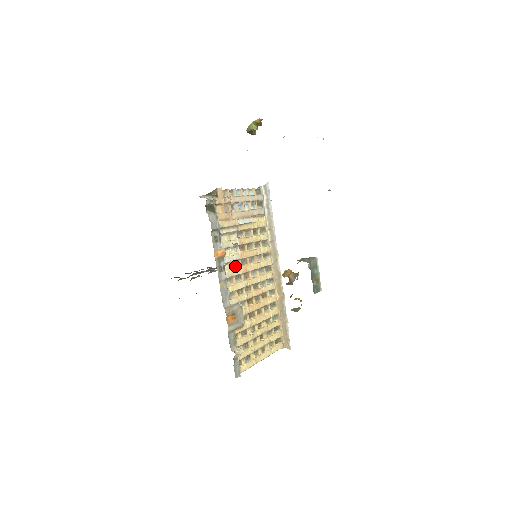
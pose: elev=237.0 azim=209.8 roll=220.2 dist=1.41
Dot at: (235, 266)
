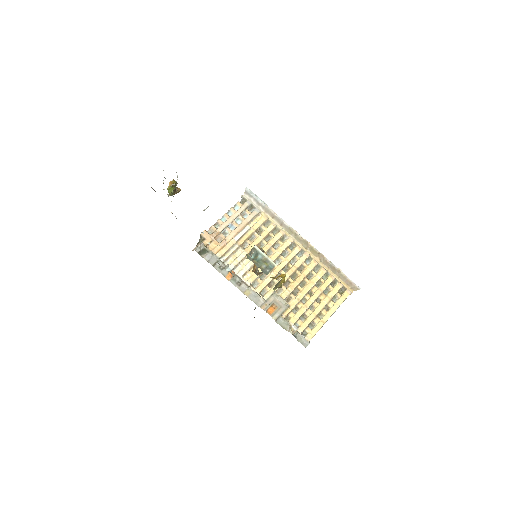
Dot at: occluded
